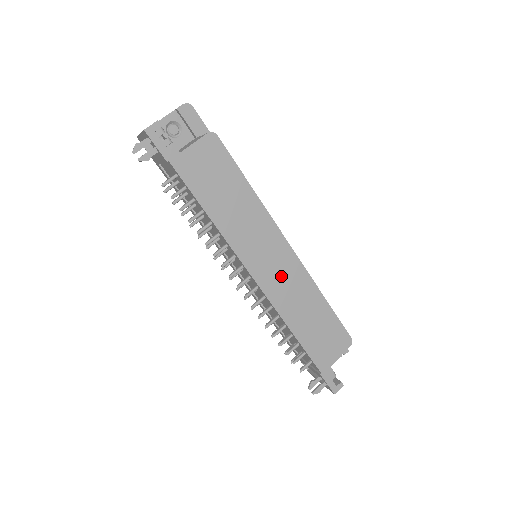
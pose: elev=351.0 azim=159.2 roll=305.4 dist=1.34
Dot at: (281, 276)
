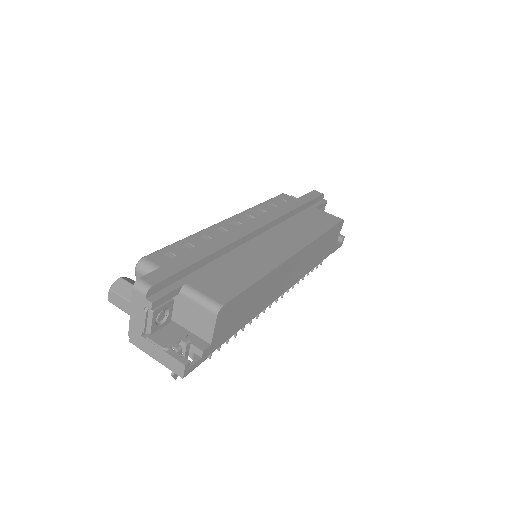
Dot at: (298, 268)
